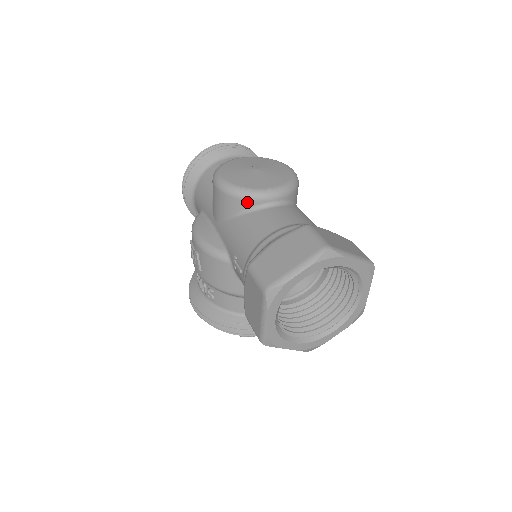
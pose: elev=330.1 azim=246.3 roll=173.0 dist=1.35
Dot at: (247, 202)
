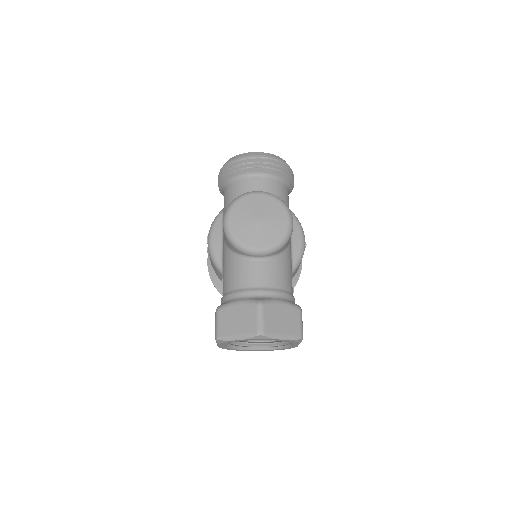
Dot at: (238, 251)
